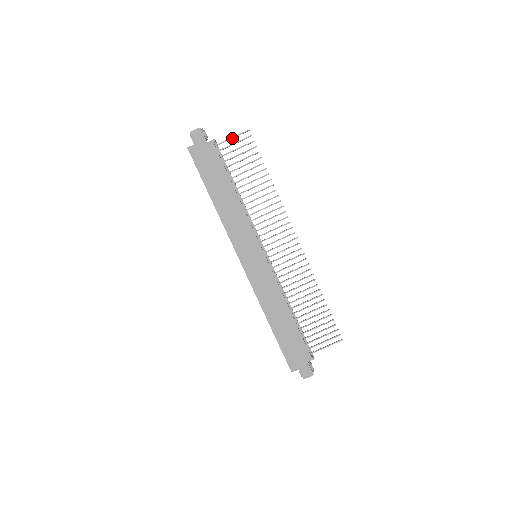
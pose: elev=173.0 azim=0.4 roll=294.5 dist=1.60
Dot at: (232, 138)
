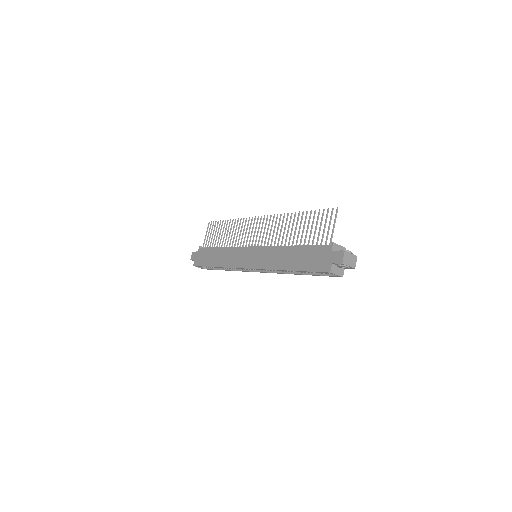
Dot at: (206, 235)
